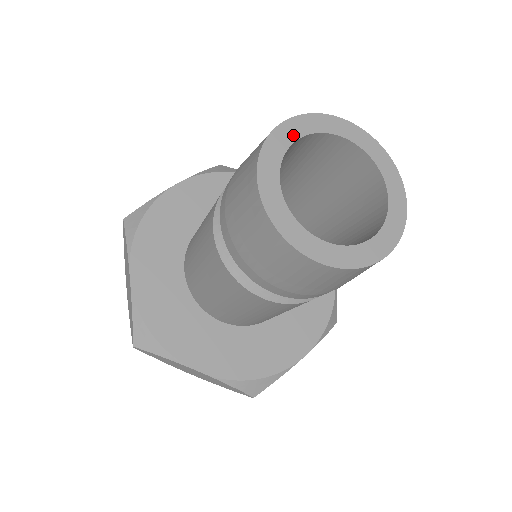
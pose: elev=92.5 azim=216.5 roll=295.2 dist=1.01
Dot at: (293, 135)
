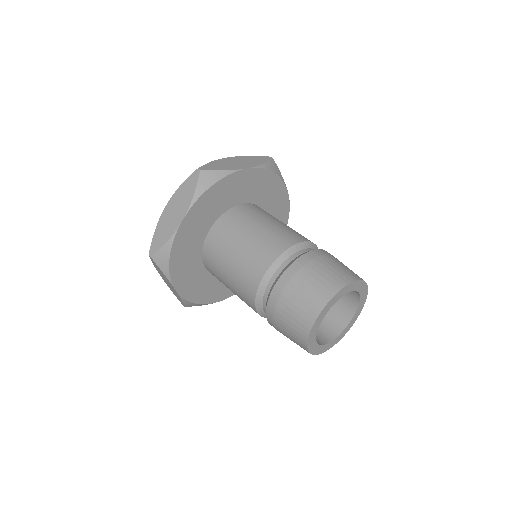
Dot at: (348, 291)
